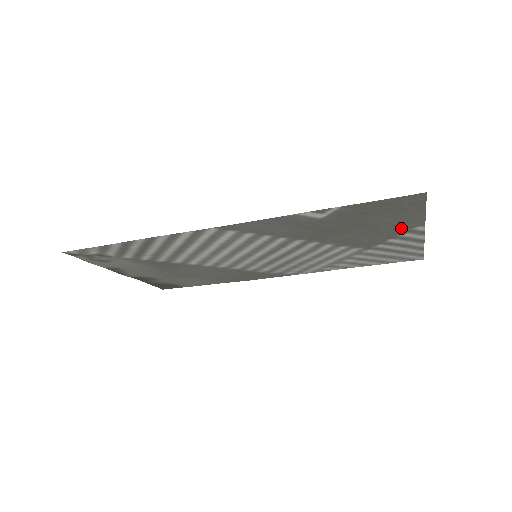
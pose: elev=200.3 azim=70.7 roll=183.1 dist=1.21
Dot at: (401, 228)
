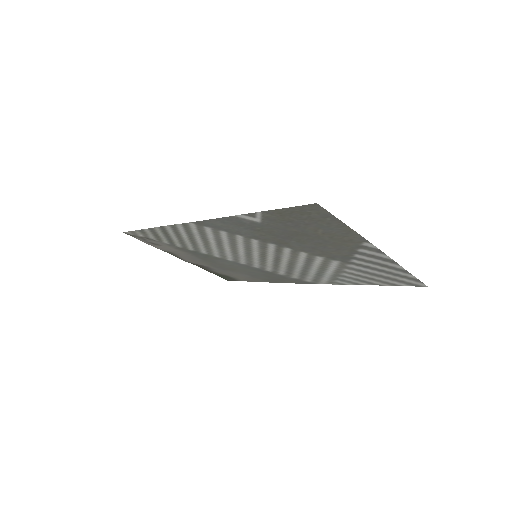
Dot at: (349, 242)
